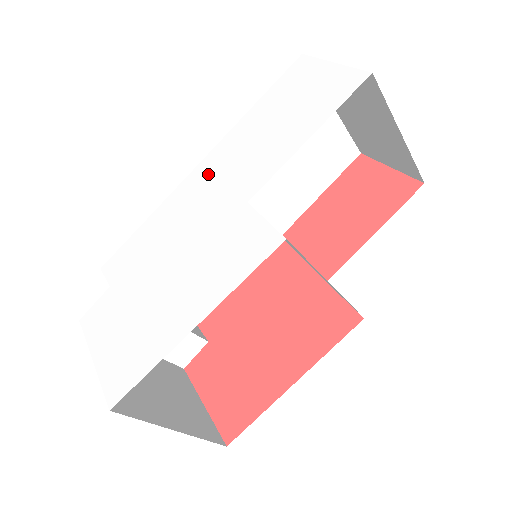
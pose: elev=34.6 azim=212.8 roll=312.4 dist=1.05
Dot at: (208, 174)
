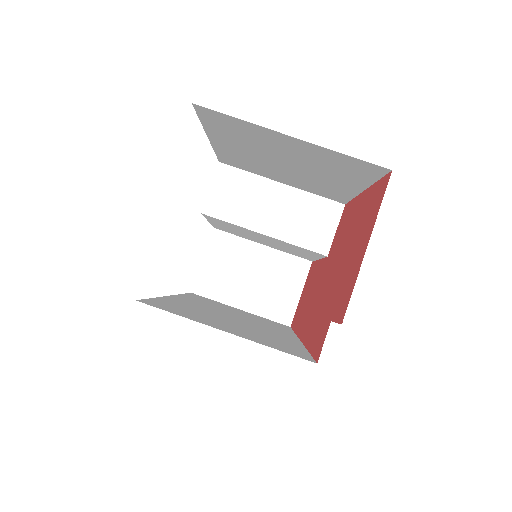
Dot at: occluded
